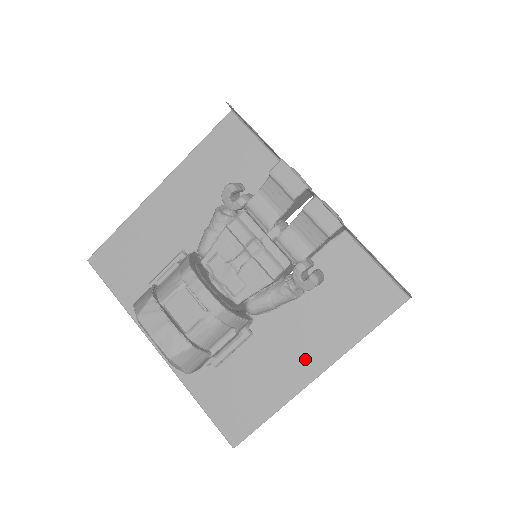
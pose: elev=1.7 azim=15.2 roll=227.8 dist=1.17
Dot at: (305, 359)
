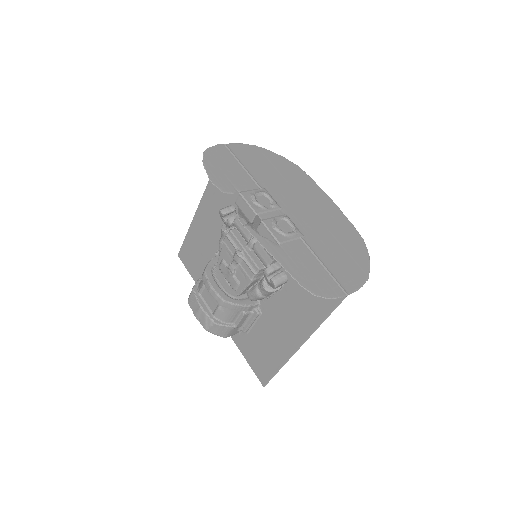
Dot at: (291, 334)
